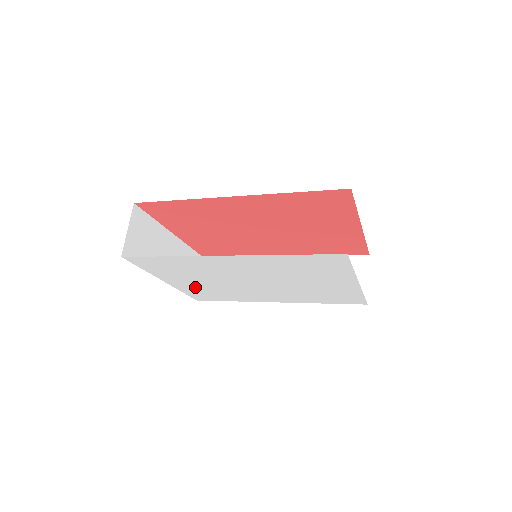
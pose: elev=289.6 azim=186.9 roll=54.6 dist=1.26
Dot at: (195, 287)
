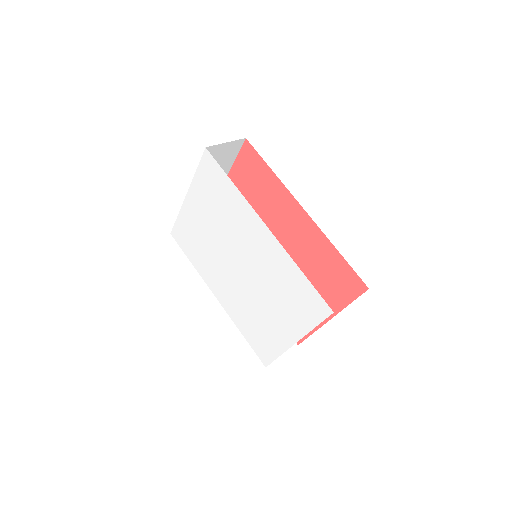
Dot at: (195, 223)
